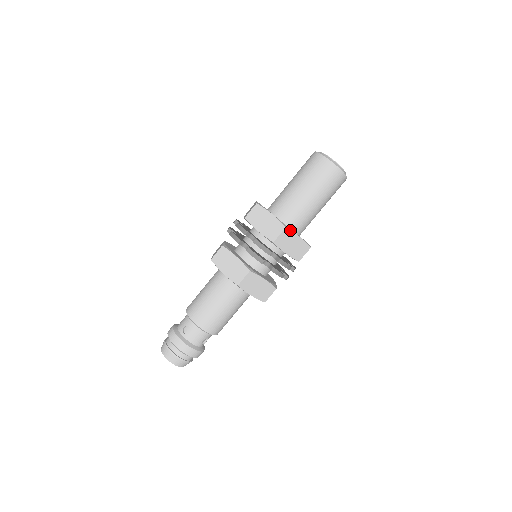
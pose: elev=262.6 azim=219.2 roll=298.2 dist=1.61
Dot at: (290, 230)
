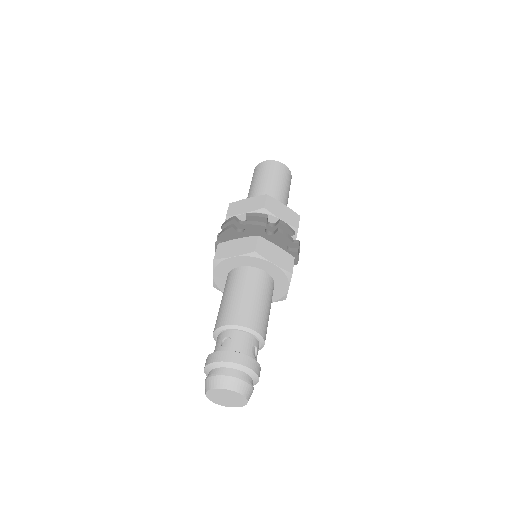
Dot at: (272, 198)
